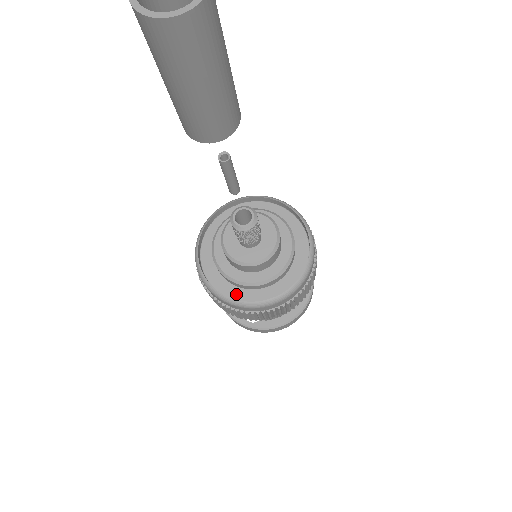
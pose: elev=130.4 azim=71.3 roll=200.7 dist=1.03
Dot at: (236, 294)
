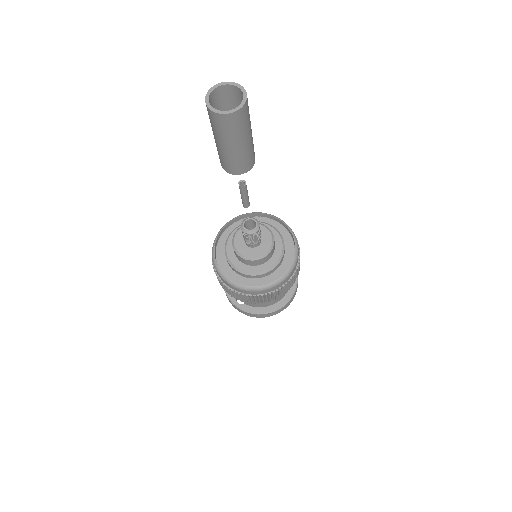
Dot at: (230, 275)
